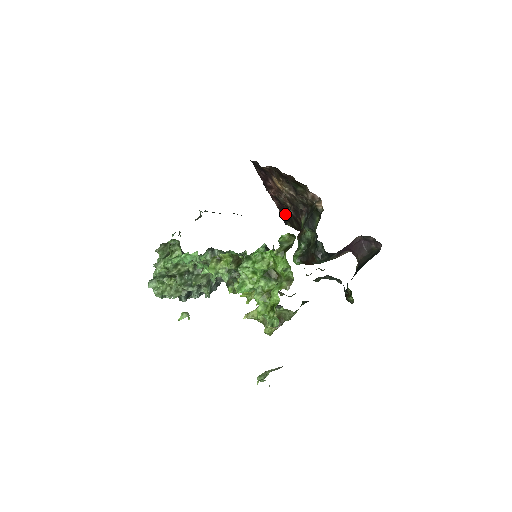
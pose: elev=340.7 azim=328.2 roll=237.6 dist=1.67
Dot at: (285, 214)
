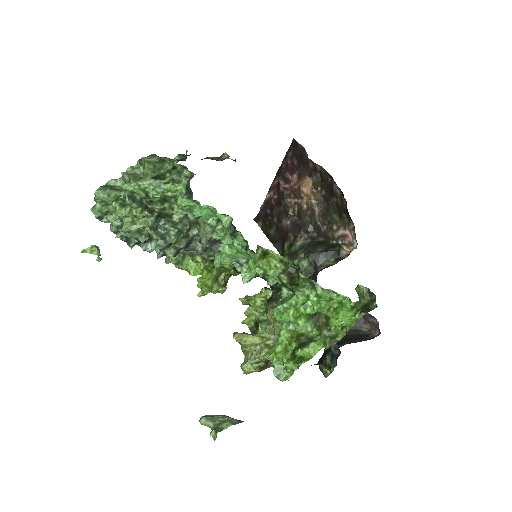
Dot at: (267, 212)
